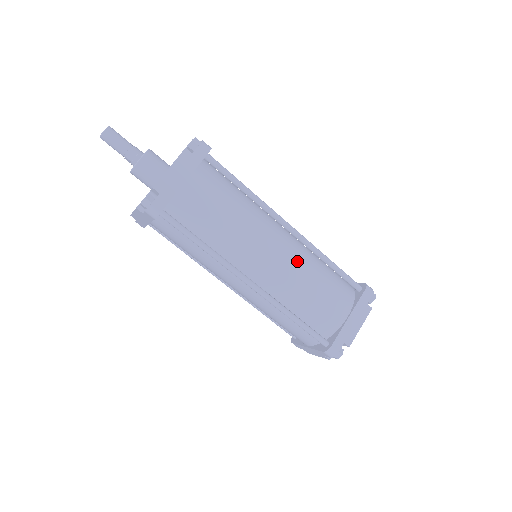
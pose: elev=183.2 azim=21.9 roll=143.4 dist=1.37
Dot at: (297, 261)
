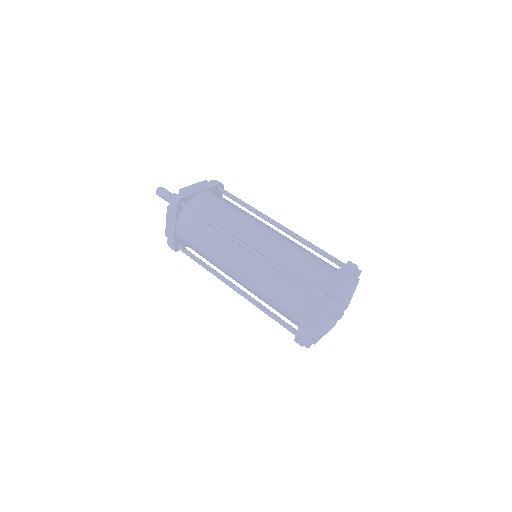
Dot at: (284, 238)
